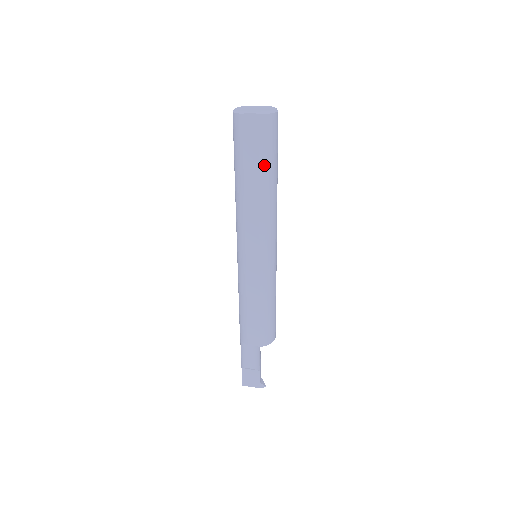
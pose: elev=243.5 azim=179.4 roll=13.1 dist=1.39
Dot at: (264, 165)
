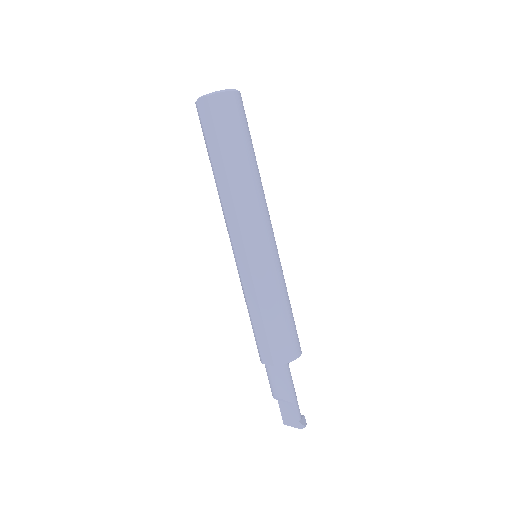
Dot at: (225, 147)
